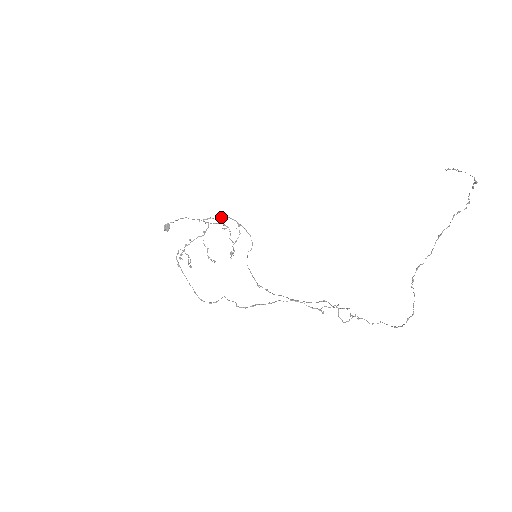
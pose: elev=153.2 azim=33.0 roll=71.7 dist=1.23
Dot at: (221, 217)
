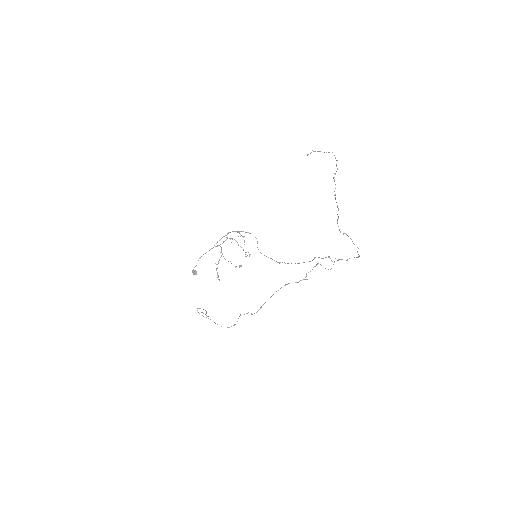
Dot at: (224, 236)
